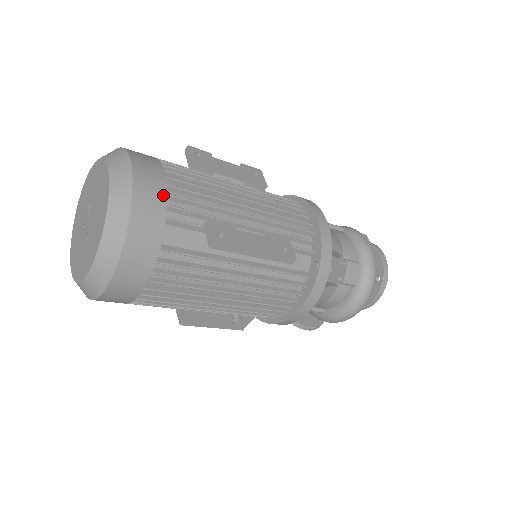
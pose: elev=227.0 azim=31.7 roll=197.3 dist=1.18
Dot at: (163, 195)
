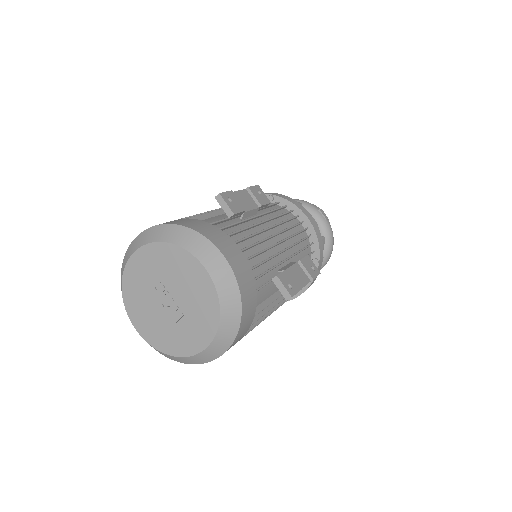
Dot at: (250, 272)
